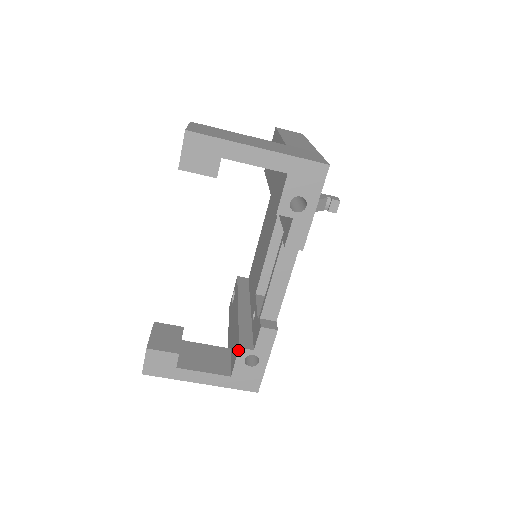
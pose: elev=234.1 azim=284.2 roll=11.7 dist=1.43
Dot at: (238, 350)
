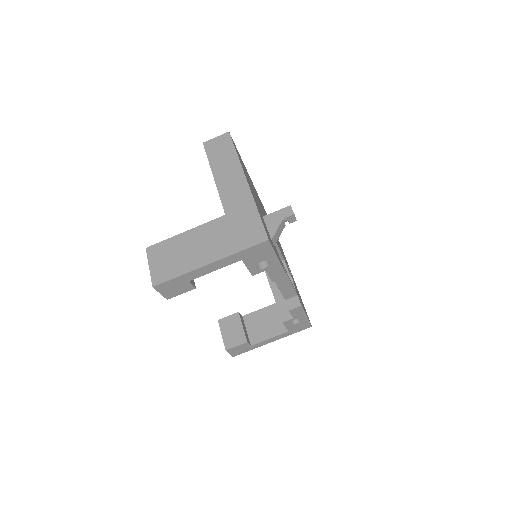
Dot at: (283, 323)
